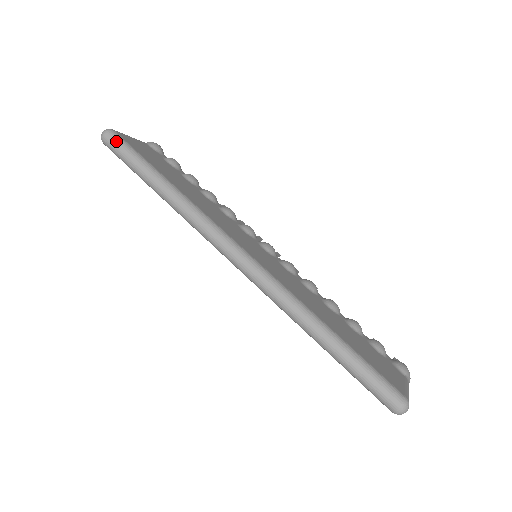
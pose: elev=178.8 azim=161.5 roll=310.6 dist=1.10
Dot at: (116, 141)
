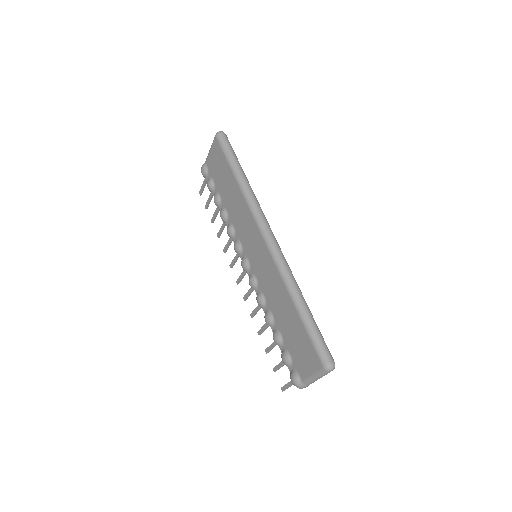
Dot at: (228, 140)
